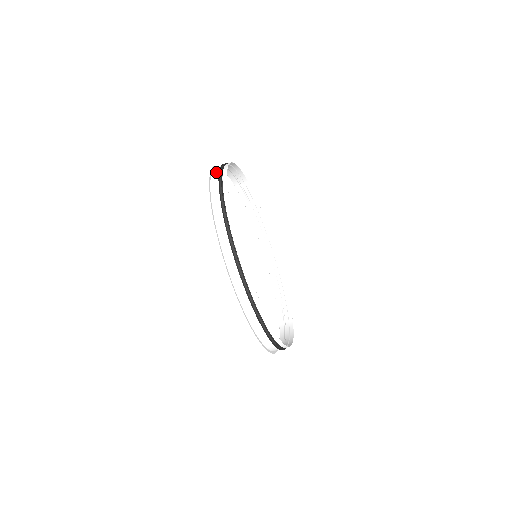
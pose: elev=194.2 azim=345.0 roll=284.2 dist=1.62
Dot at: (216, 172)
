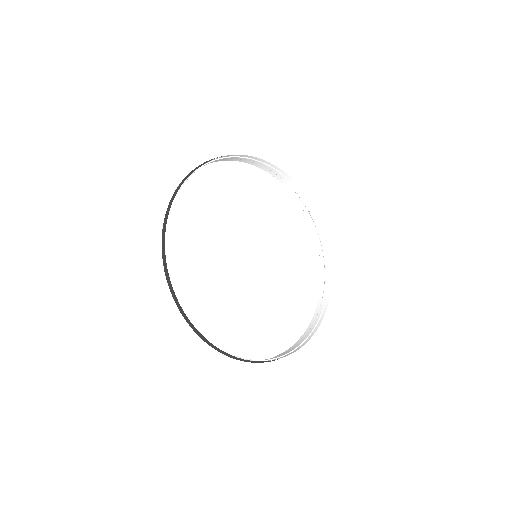
Dot at: (171, 197)
